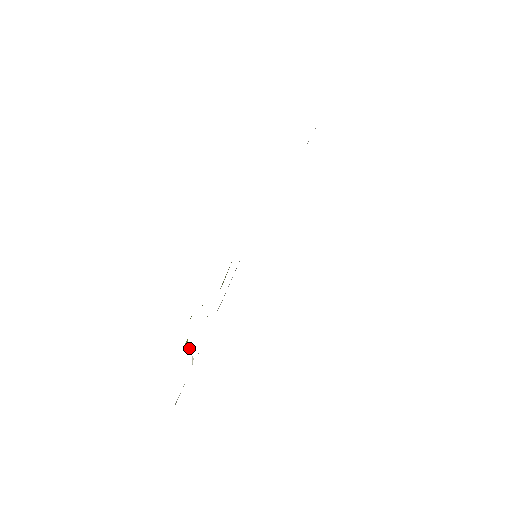
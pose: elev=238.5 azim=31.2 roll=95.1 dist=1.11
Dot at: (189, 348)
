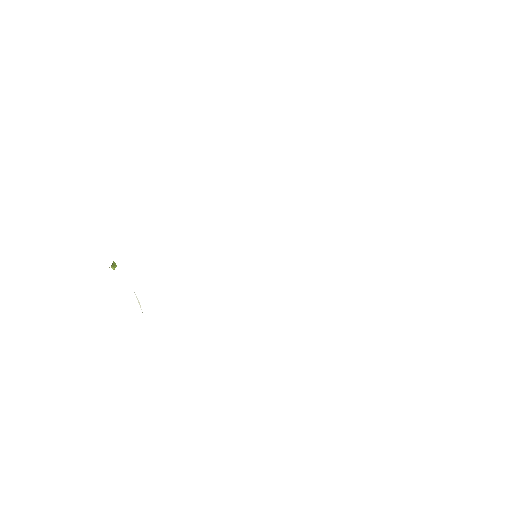
Dot at: (112, 267)
